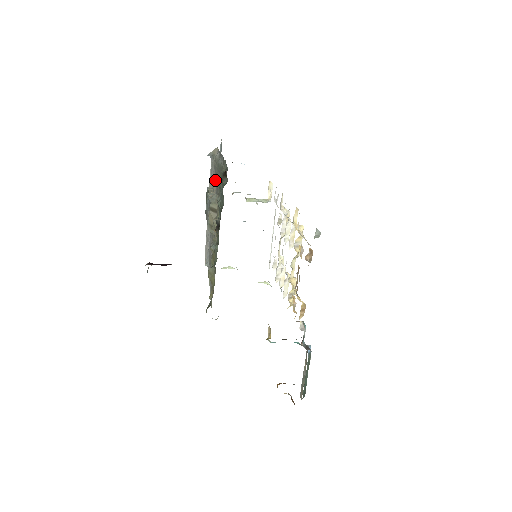
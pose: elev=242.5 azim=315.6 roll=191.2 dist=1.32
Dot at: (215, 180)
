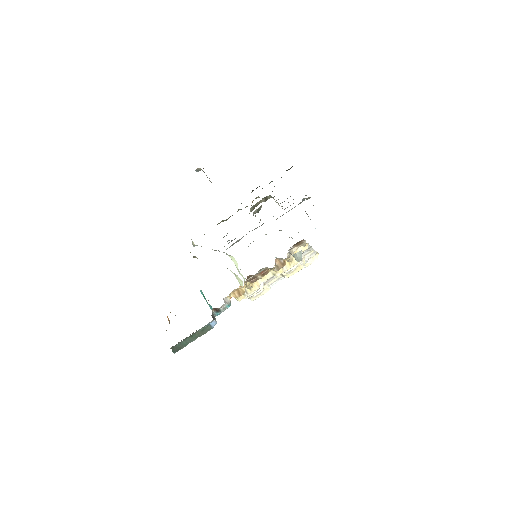
Dot at: occluded
